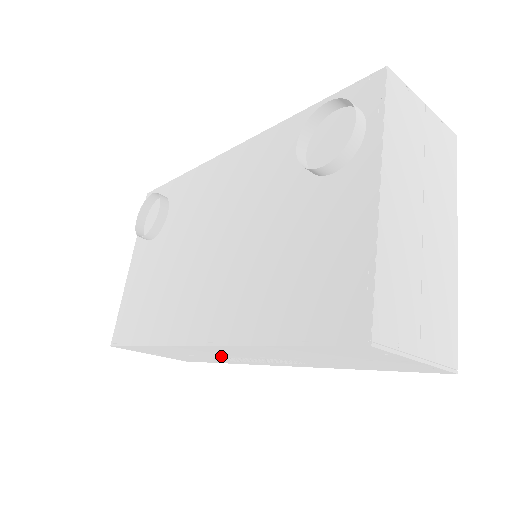
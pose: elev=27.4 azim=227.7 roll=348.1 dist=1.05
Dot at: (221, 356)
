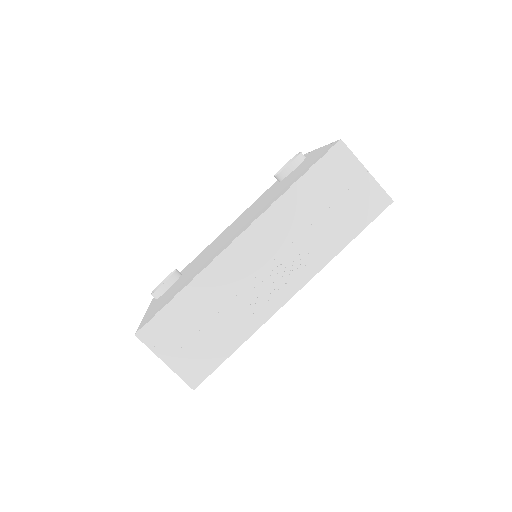
Dot at: (247, 286)
